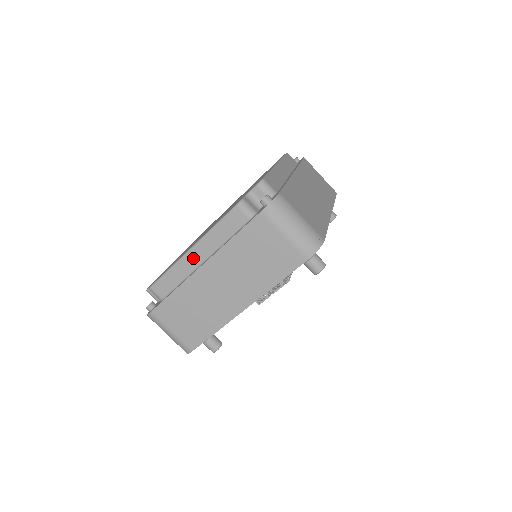
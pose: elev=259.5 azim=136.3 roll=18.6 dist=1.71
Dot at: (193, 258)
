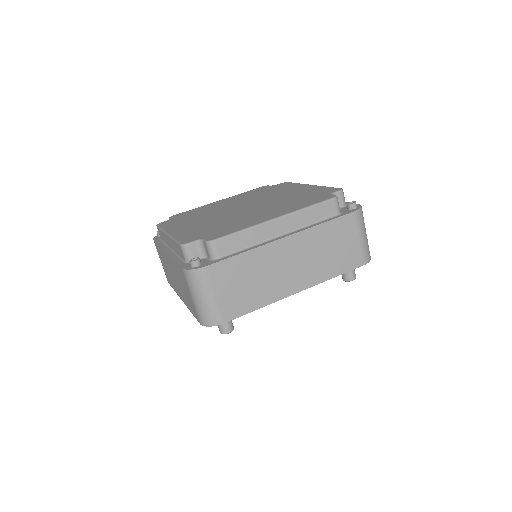
Dot at: (274, 228)
